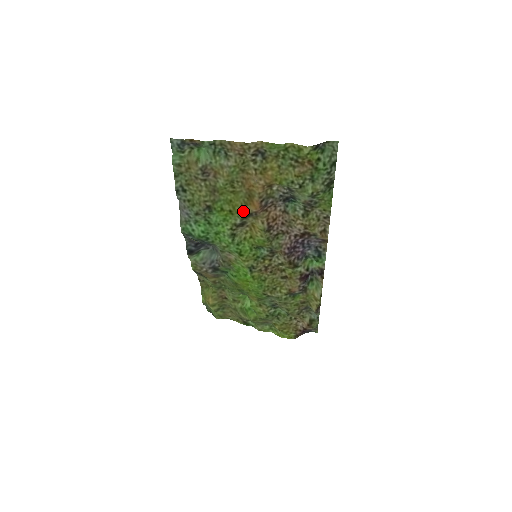
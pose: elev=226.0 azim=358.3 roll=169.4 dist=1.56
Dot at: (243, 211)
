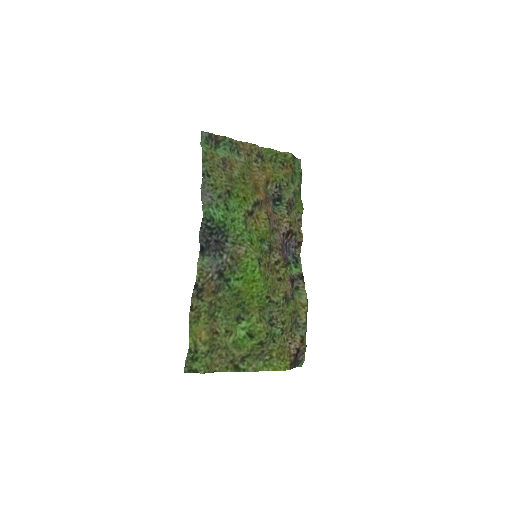
Dot at: (254, 198)
